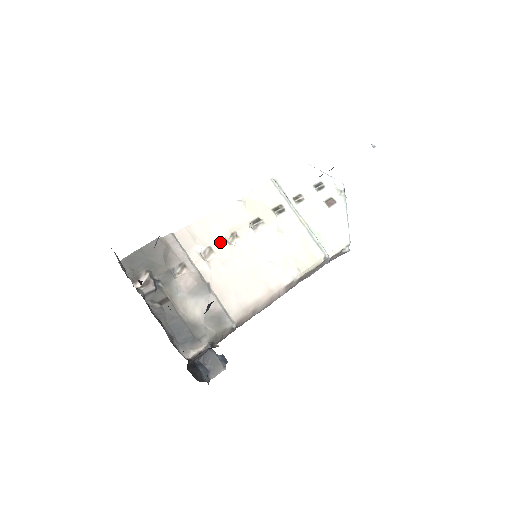
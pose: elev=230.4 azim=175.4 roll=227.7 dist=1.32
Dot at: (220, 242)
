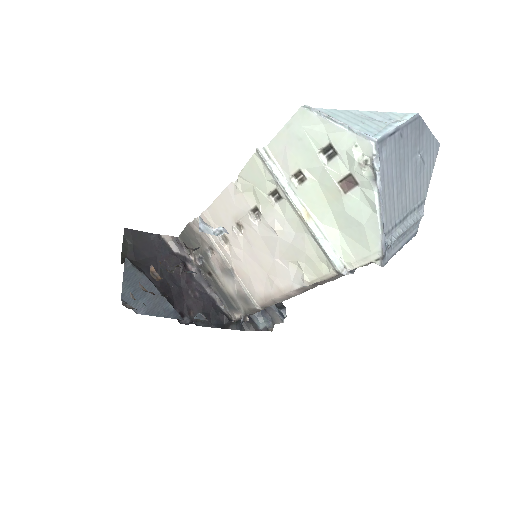
Dot at: (230, 231)
